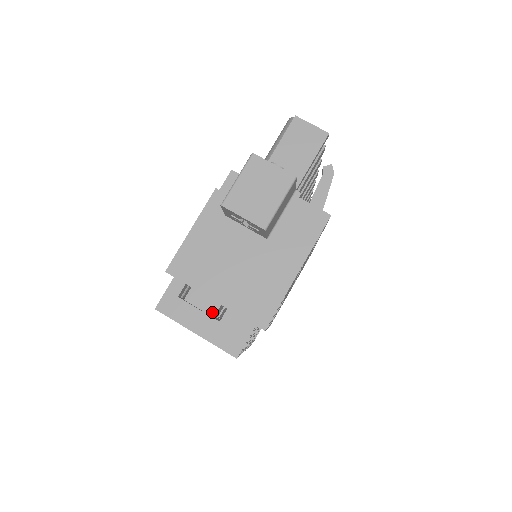
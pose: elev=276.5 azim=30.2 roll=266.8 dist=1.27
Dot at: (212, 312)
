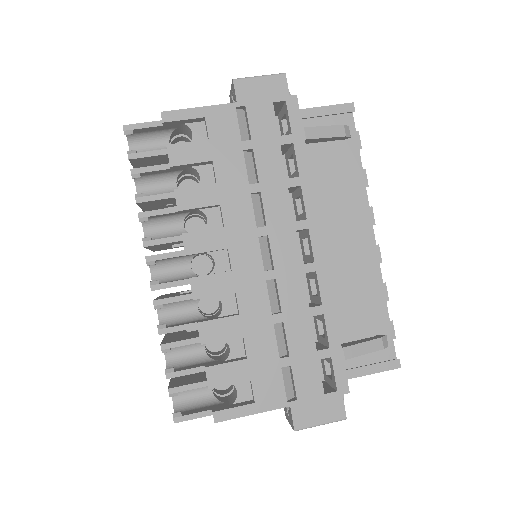
Dot at: occluded
